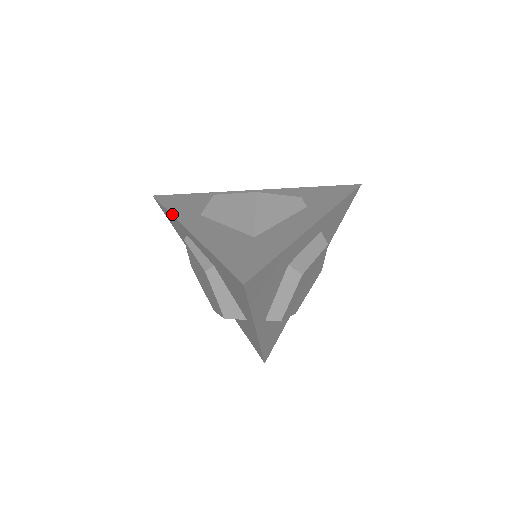
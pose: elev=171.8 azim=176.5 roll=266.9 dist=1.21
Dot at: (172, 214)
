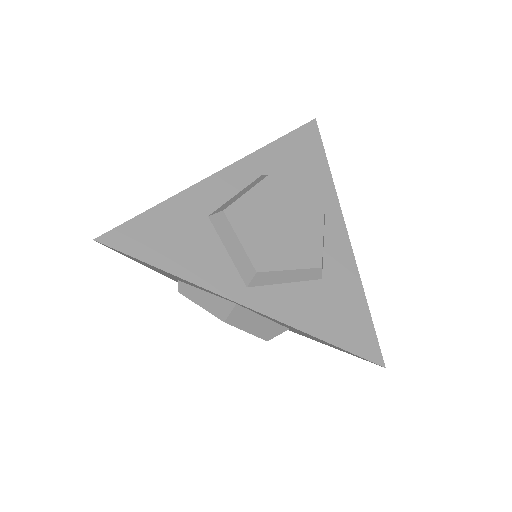
Dot at: occluded
